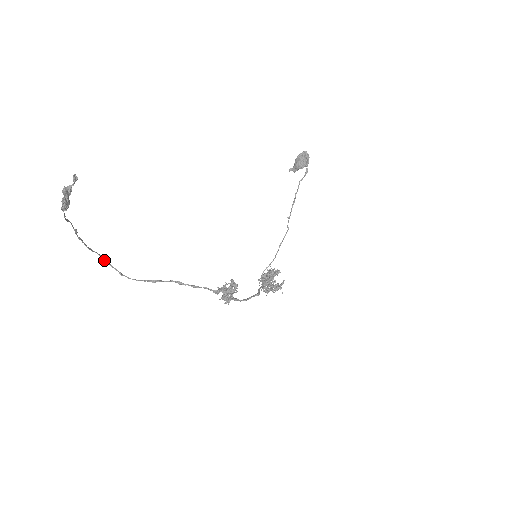
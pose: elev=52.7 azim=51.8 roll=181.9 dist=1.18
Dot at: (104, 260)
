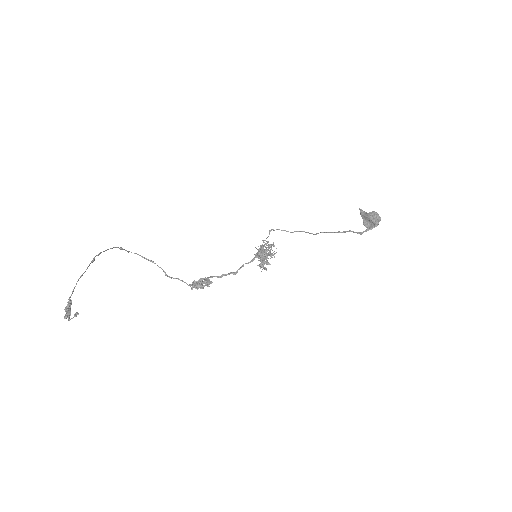
Dot at: occluded
